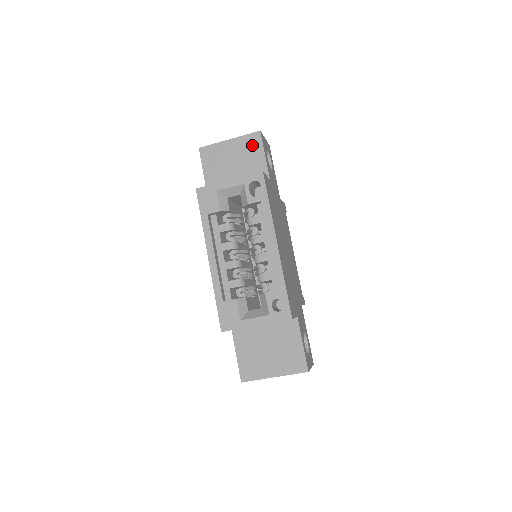
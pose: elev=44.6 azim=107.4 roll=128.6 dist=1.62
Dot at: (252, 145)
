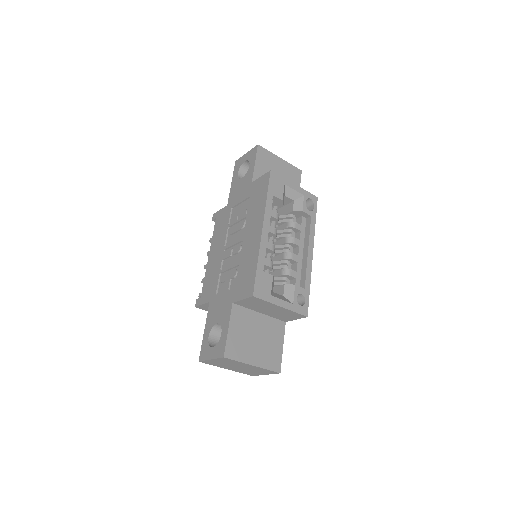
Dot at: (294, 175)
